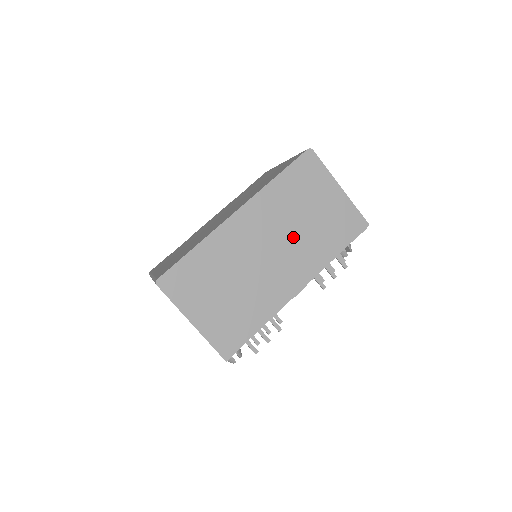
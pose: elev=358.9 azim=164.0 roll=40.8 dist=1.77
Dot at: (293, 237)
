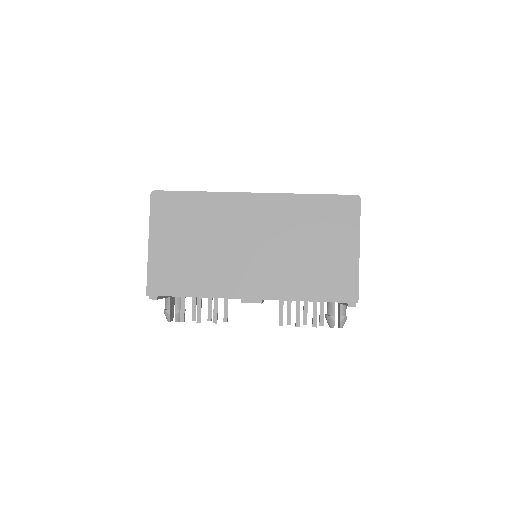
Dot at: (282, 252)
